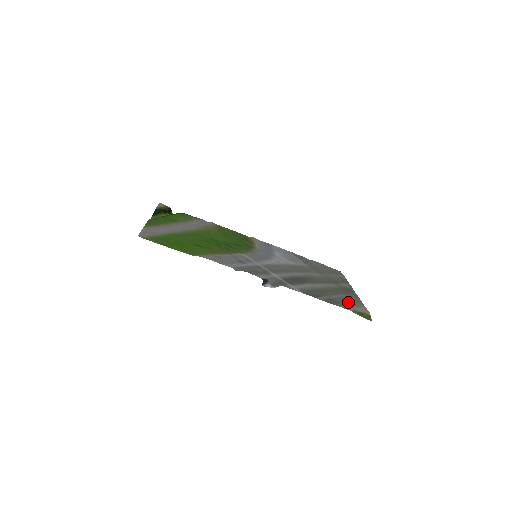
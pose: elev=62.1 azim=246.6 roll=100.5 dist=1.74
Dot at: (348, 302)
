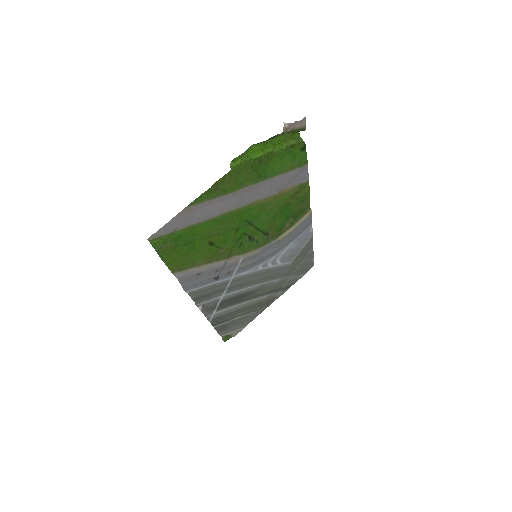
Dot at: (238, 324)
